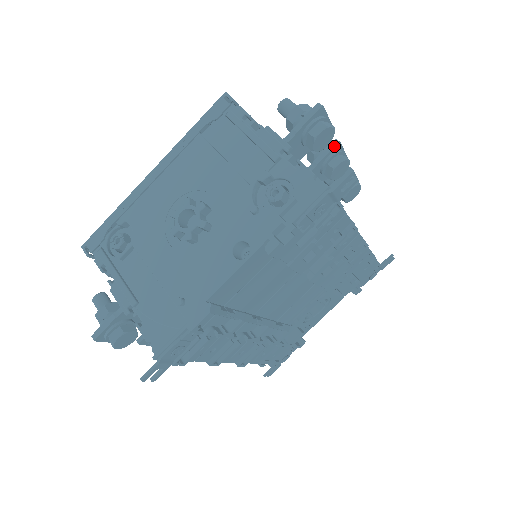
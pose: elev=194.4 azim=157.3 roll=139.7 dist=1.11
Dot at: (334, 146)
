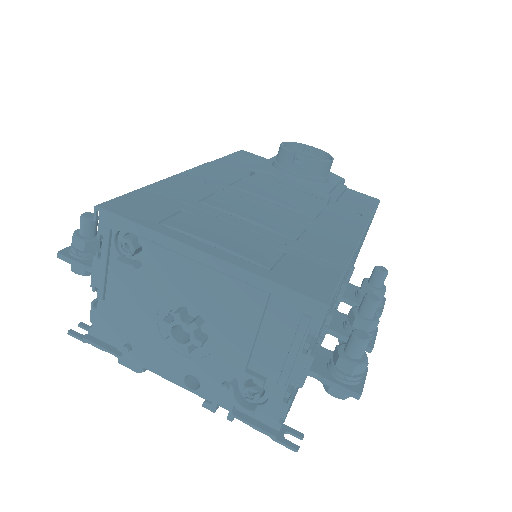
Dot at: occluded
